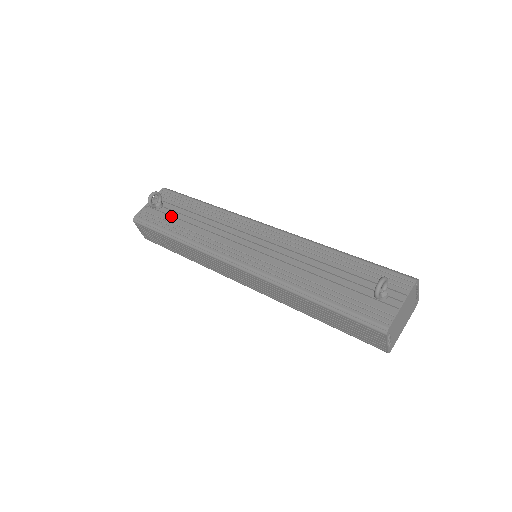
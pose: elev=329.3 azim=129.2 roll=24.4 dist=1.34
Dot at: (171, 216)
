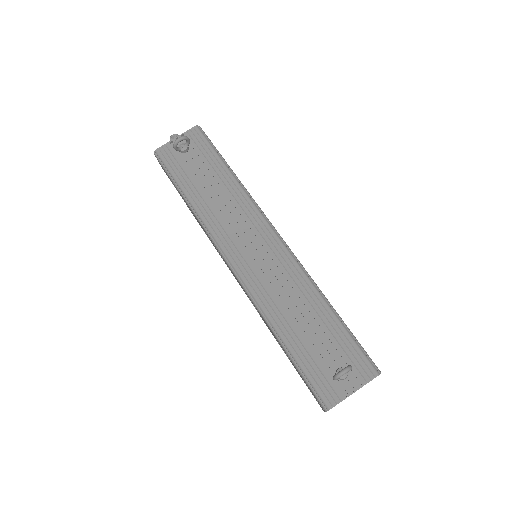
Dot at: (192, 168)
